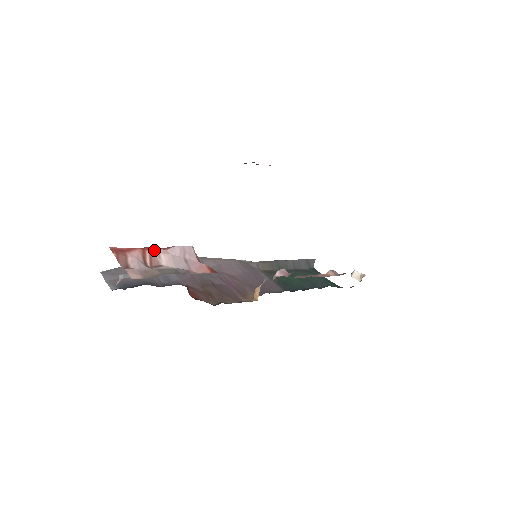
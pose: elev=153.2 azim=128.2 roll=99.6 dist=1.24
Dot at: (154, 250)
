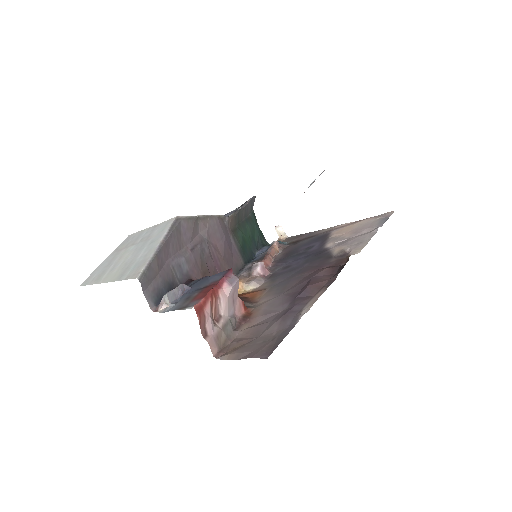
Dot at: (217, 293)
